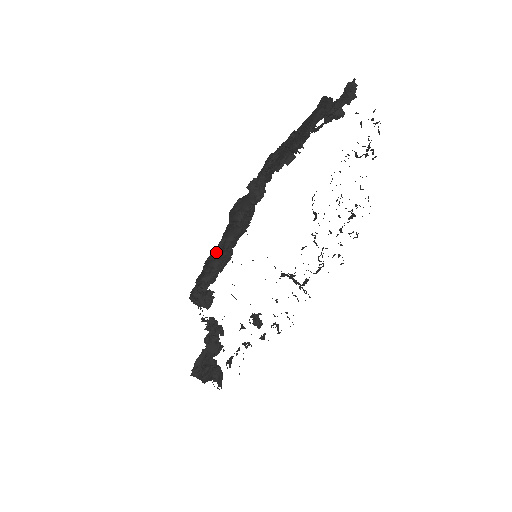
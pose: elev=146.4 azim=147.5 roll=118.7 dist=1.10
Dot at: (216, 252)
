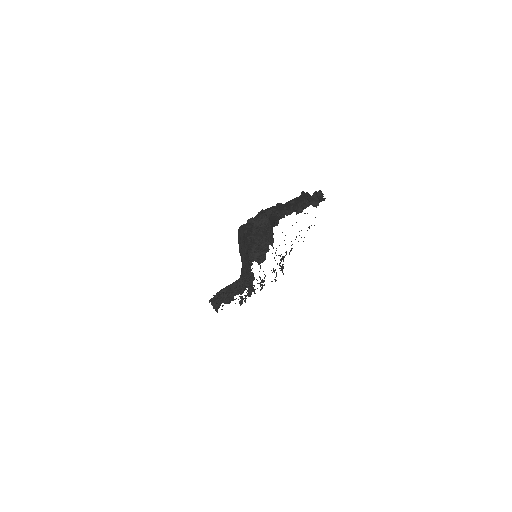
Dot at: occluded
